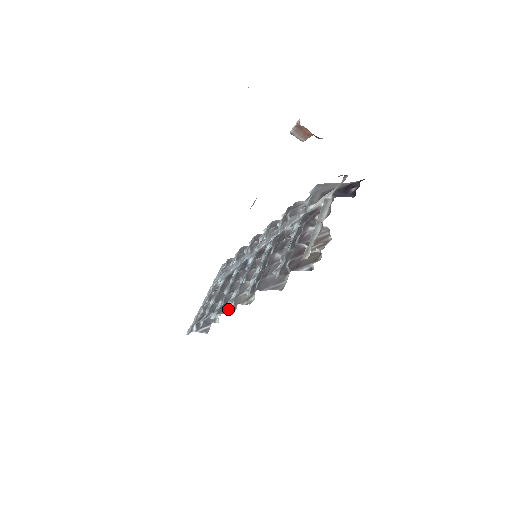
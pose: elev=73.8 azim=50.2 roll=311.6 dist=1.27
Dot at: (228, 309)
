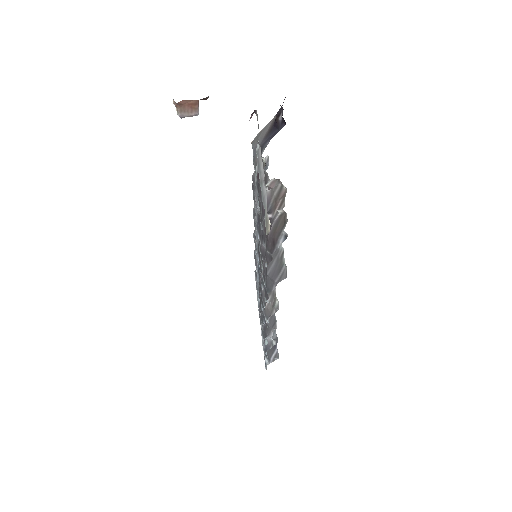
Dot at: (270, 326)
